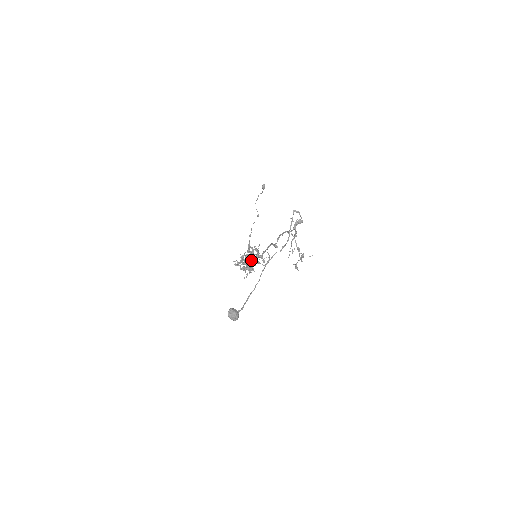
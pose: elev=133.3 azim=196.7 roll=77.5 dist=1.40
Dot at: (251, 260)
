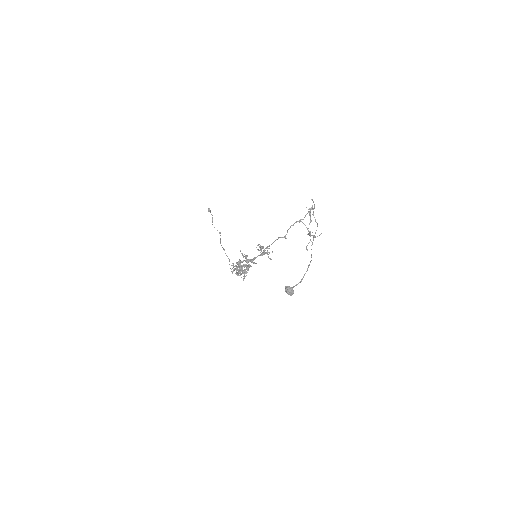
Dot at: (248, 262)
